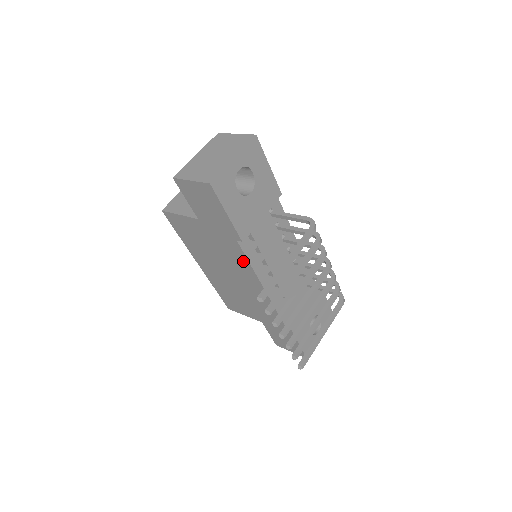
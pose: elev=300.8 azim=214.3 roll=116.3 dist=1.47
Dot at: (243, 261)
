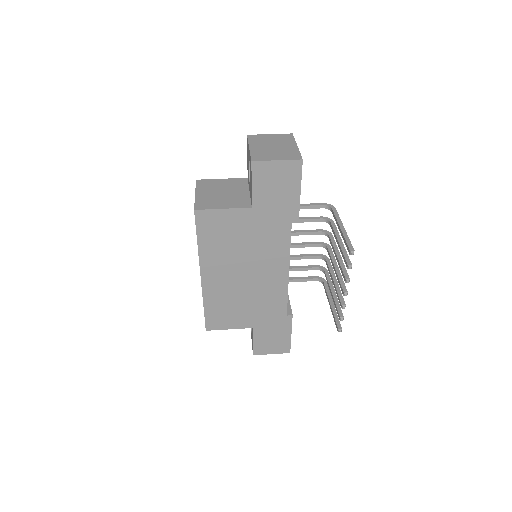
Dot at: (283, 246)
